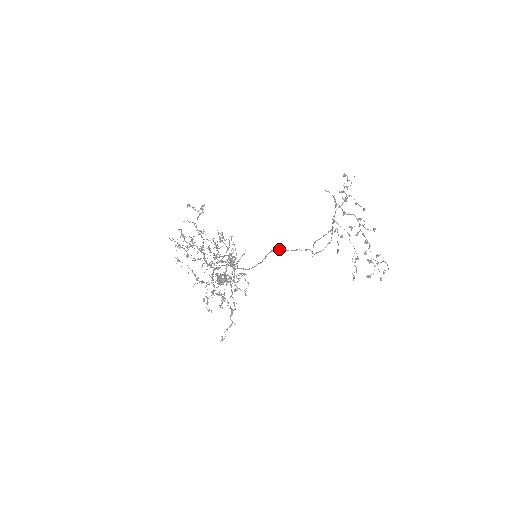
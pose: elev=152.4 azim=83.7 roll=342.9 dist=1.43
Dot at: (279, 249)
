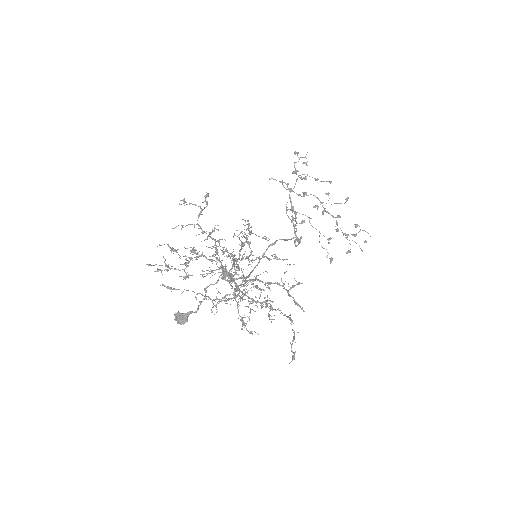
Dot at: (280, 239)
